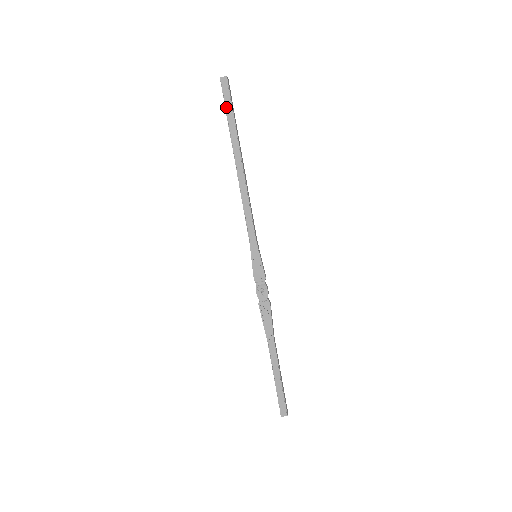
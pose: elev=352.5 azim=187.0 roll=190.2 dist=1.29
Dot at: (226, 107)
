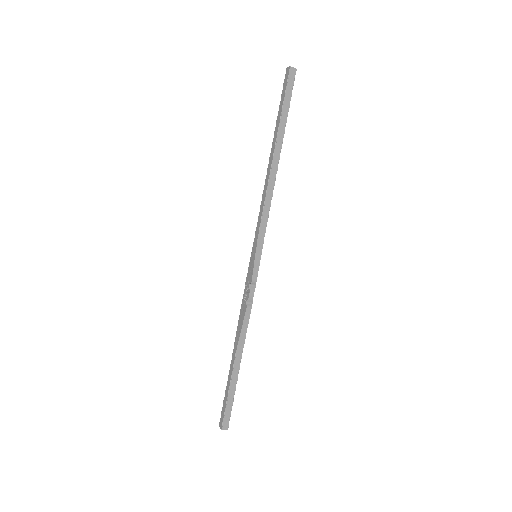
Dot at: (281, 98)
